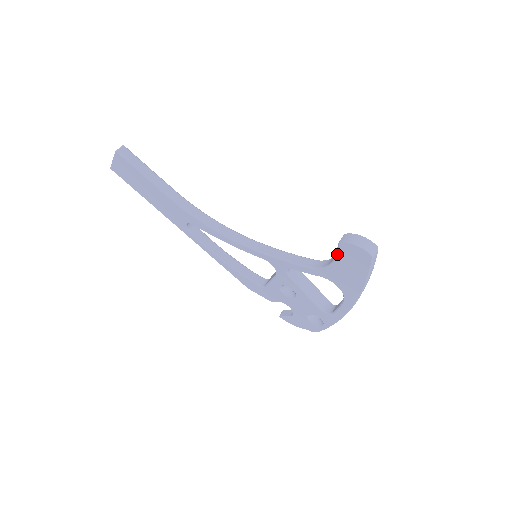
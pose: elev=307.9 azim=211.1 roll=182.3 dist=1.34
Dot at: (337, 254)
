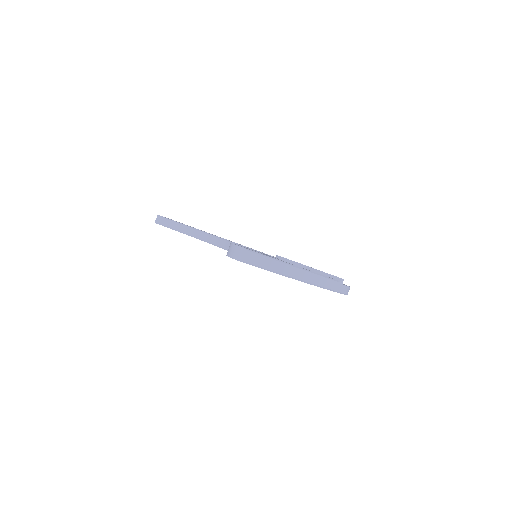
Dot at: occluded
